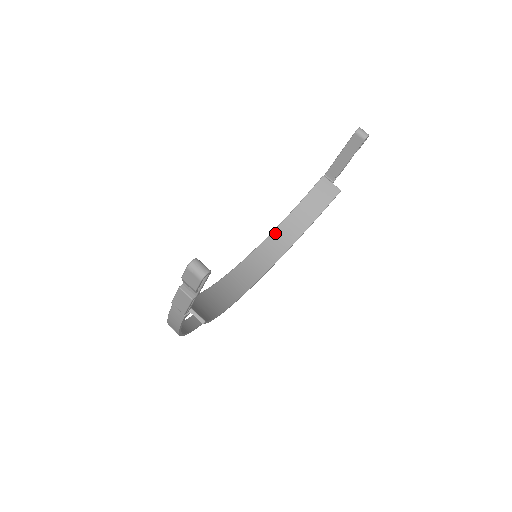
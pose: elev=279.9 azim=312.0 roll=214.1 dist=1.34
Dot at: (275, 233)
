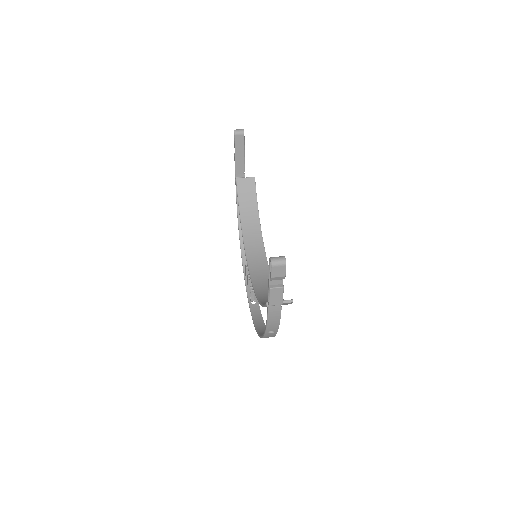
Dot at: (245, 237)
